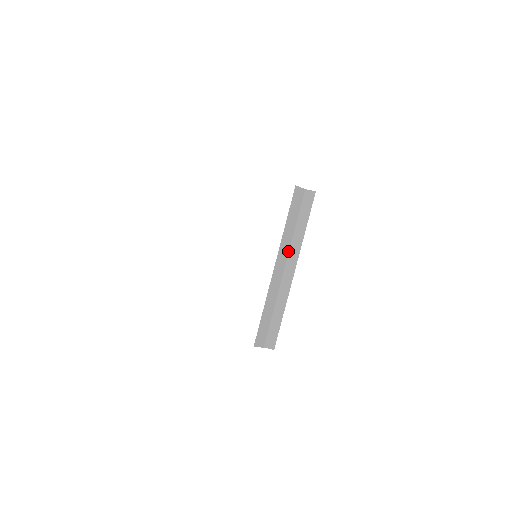
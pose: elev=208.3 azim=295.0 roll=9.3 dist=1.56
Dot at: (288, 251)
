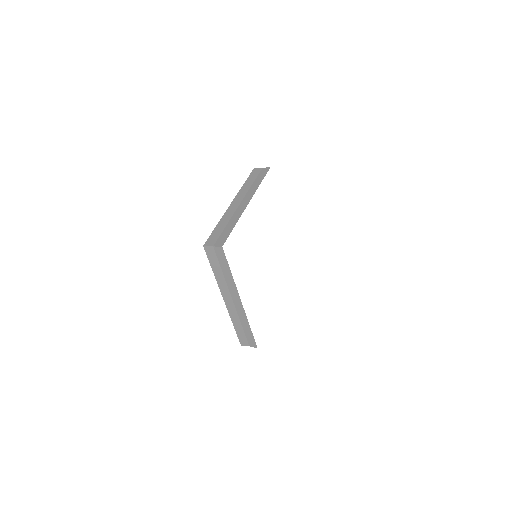
Dot at: (228, 289)
